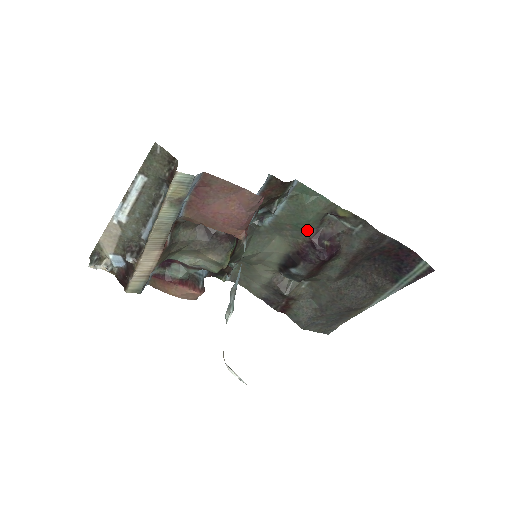
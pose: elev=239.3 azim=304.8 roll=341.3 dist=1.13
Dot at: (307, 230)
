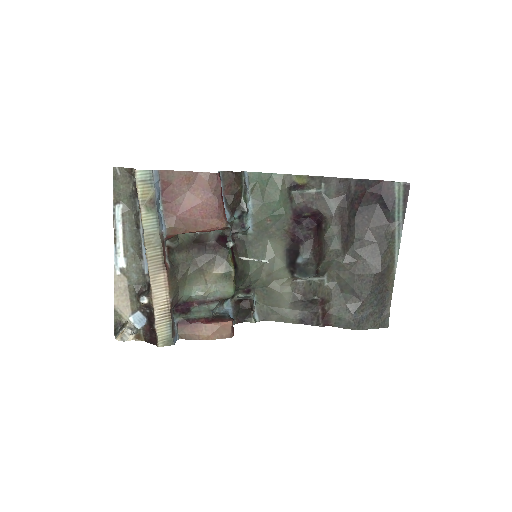
Dot at: (284, 213)
